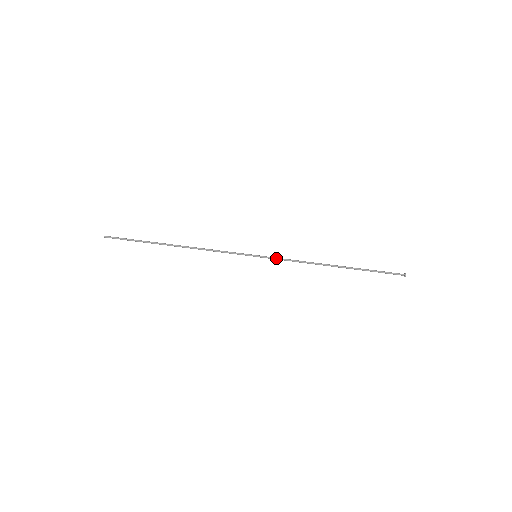
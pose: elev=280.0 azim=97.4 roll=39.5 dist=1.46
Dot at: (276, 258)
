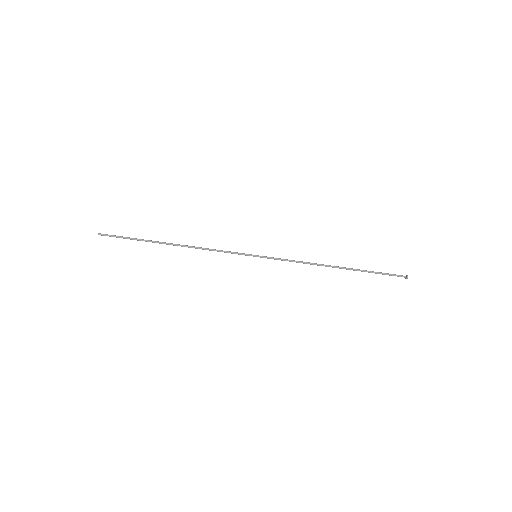
Dot at: (277, 258)
